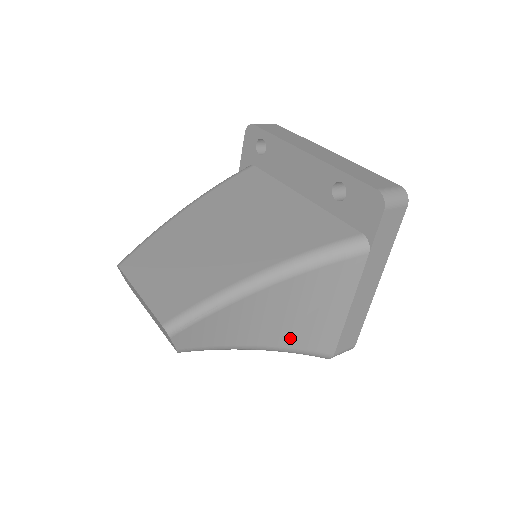
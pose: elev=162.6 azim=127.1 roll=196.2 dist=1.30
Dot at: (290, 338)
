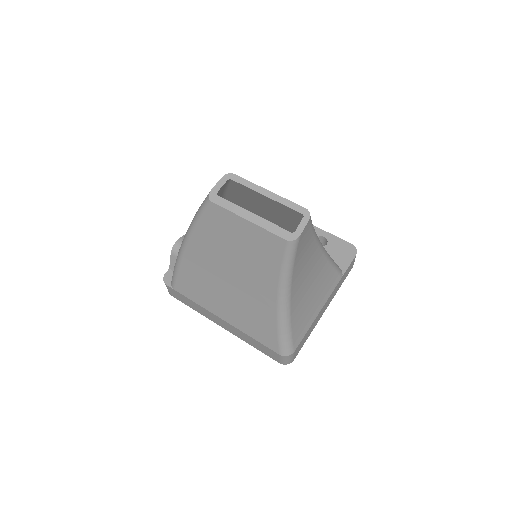
Dot at: (296, 308)
